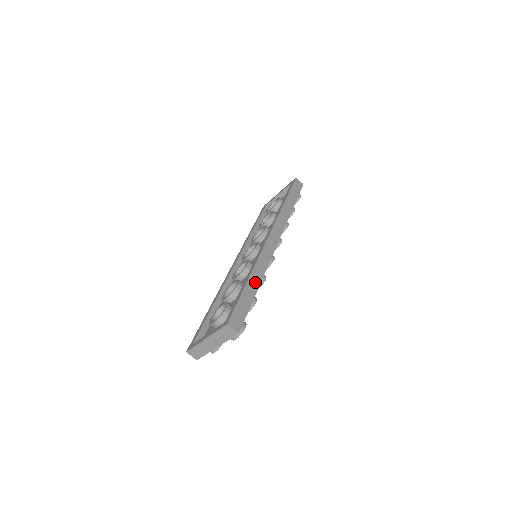
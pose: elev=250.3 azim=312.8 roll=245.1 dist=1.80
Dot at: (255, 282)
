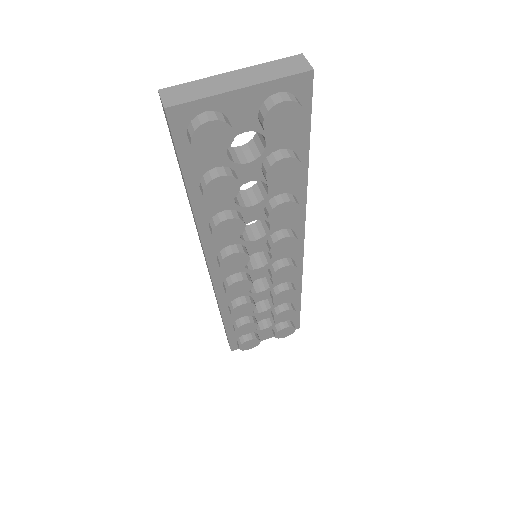
Dot at: occluded
